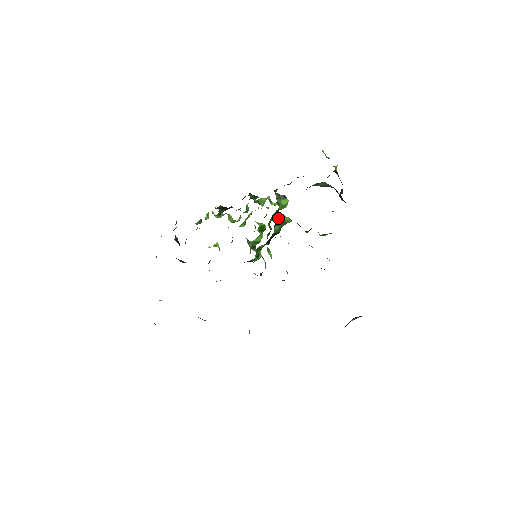
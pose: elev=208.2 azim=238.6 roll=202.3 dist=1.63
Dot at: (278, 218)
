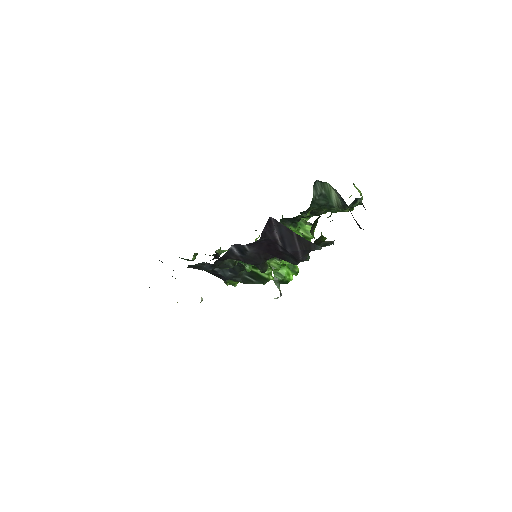
Dot at: (289, 226)
